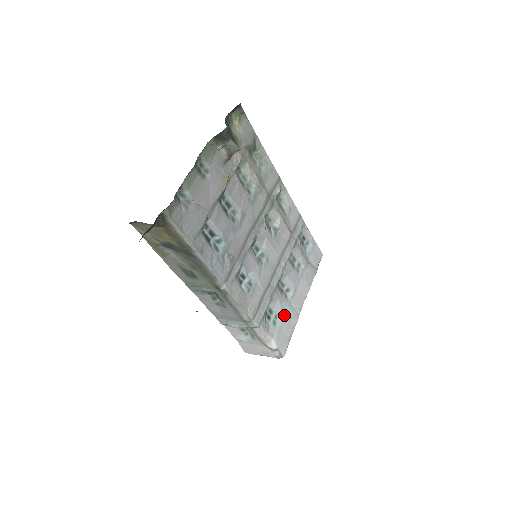
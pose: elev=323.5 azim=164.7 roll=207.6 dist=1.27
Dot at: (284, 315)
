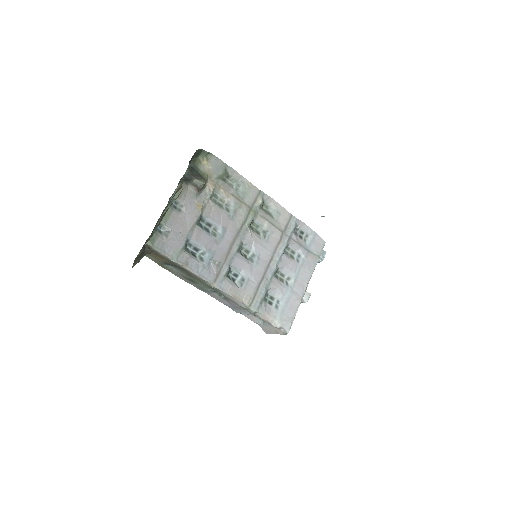
Dot at: (286, 299)
